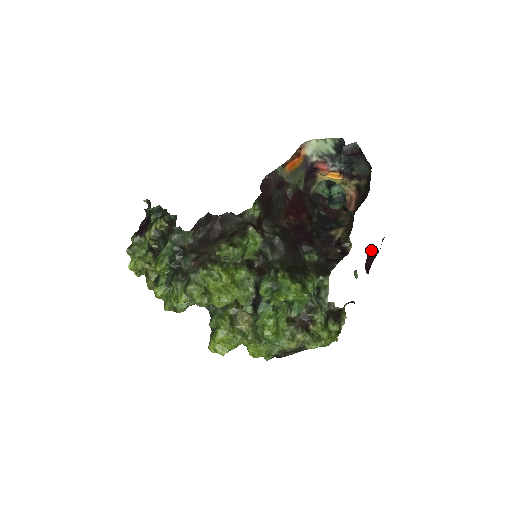
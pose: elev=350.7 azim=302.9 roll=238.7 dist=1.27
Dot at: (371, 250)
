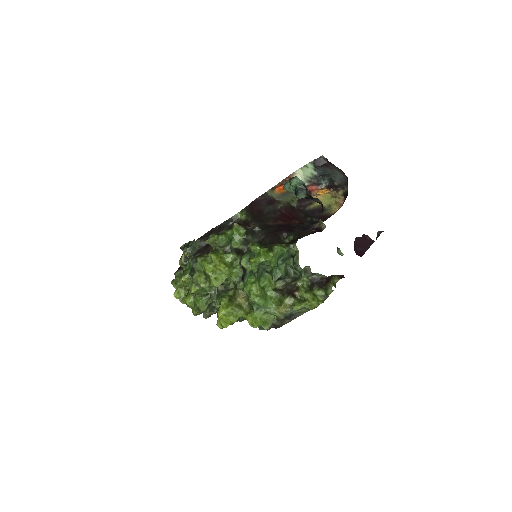
Dot at: (360, 237)
